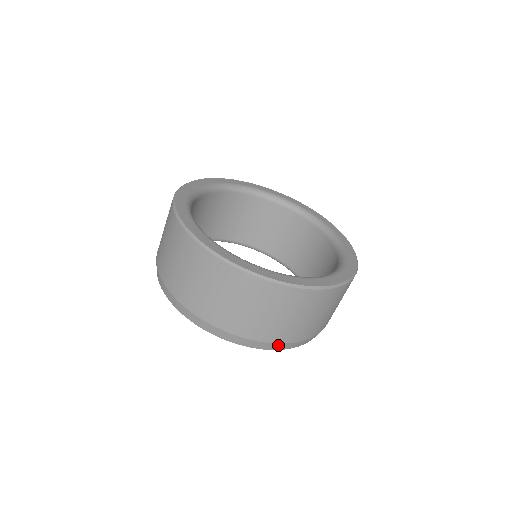
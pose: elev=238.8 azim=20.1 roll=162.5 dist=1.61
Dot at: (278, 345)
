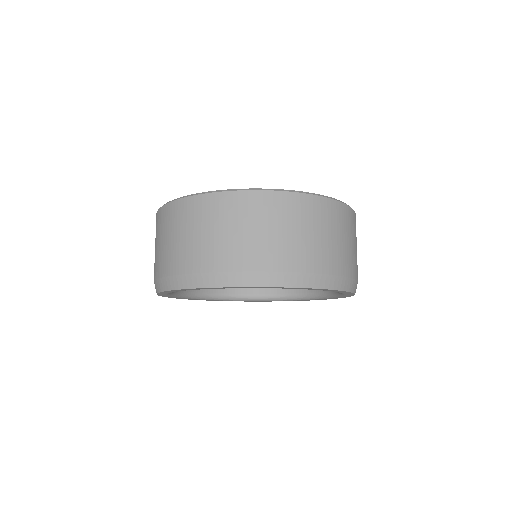
Dot at: (232, 276)
